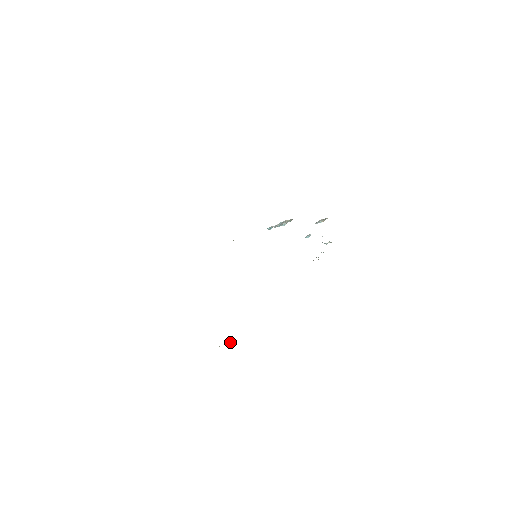
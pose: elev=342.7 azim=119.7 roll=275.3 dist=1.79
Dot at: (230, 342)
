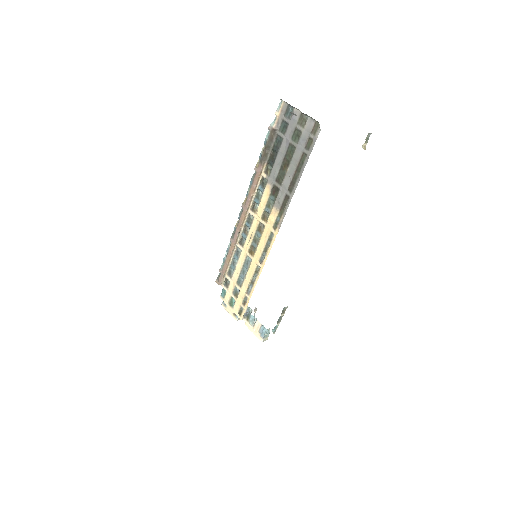
Dot at: (365, 149)
